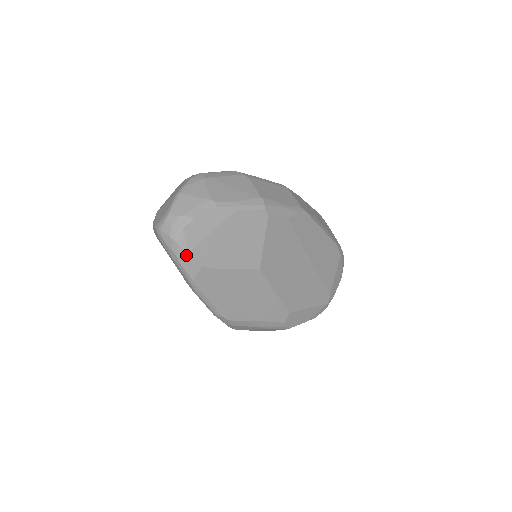
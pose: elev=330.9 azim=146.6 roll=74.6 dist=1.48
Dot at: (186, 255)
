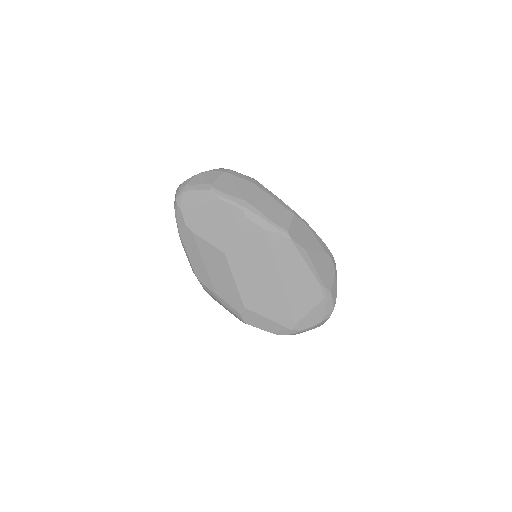
Dot at: (179, 211)
